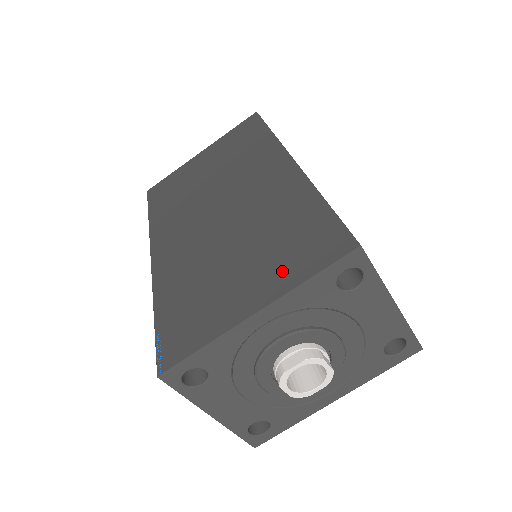
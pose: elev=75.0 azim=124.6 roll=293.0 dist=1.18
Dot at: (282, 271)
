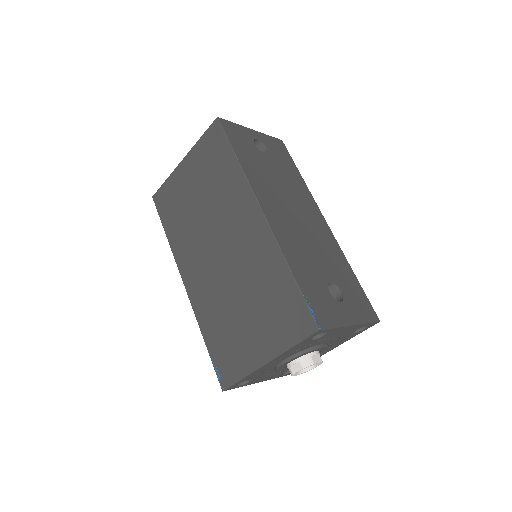
Dot at: (276, 335)
